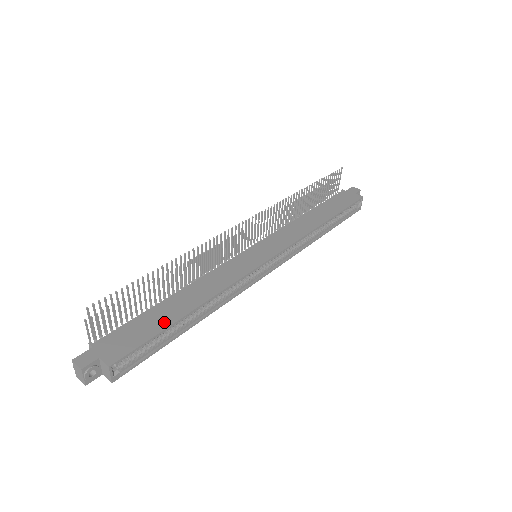
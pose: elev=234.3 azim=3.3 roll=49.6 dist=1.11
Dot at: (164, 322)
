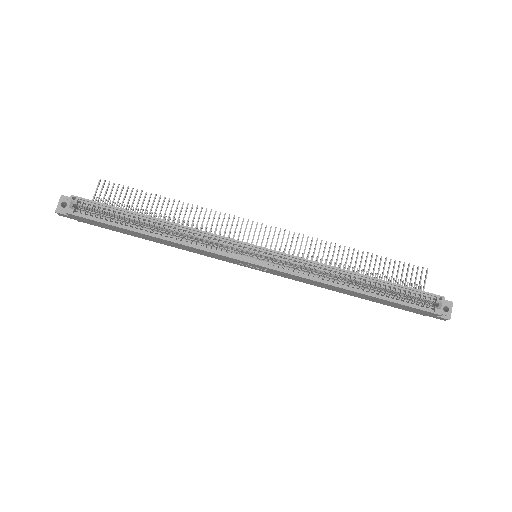
Dot at: (130, 212)
